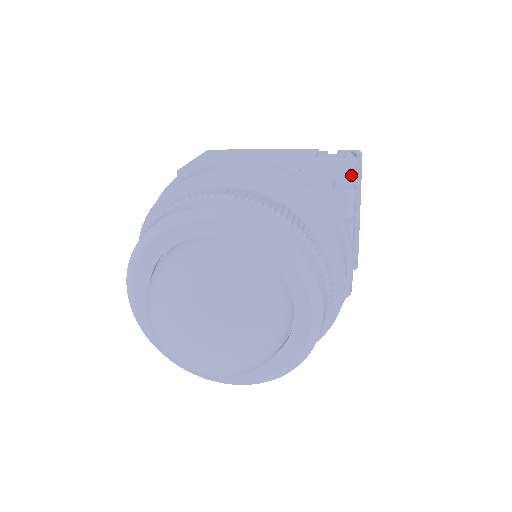
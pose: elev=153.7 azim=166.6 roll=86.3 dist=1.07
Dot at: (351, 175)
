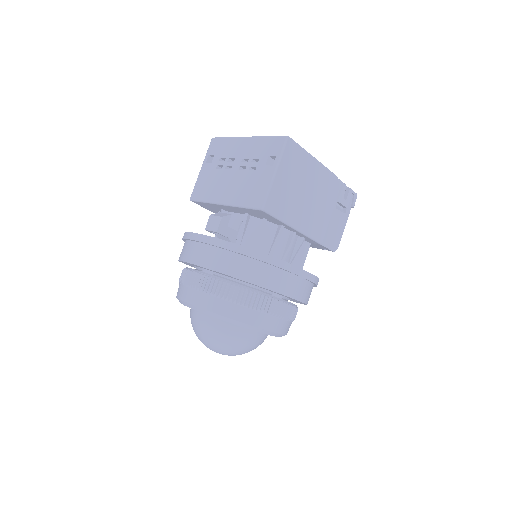
Dot at: (335, 250)
